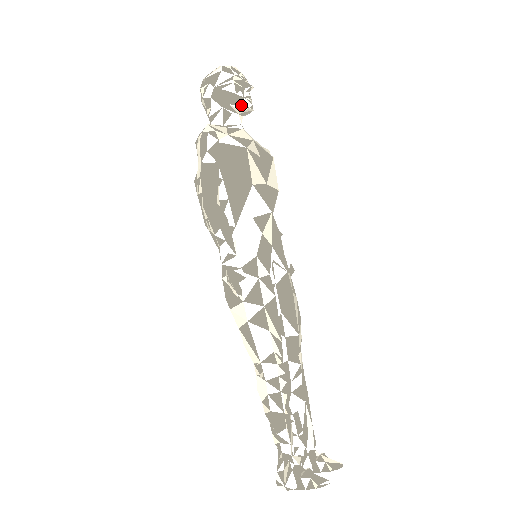
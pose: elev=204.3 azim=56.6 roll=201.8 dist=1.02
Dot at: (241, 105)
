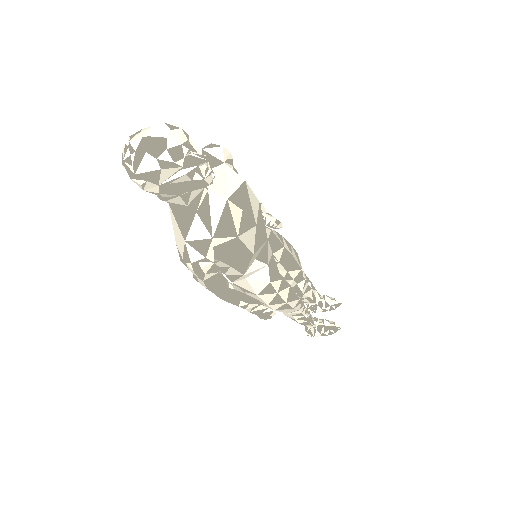
Dot at: (203, 186)
